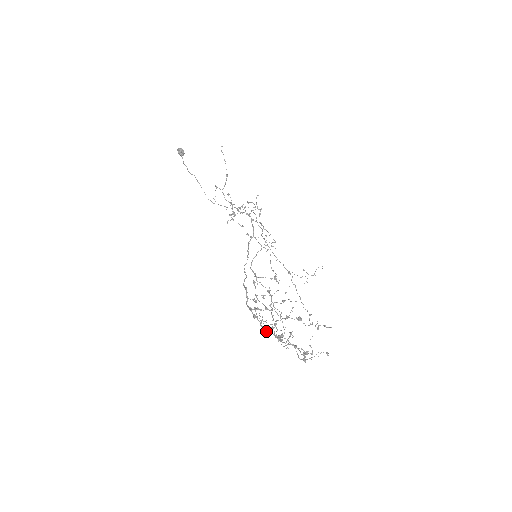
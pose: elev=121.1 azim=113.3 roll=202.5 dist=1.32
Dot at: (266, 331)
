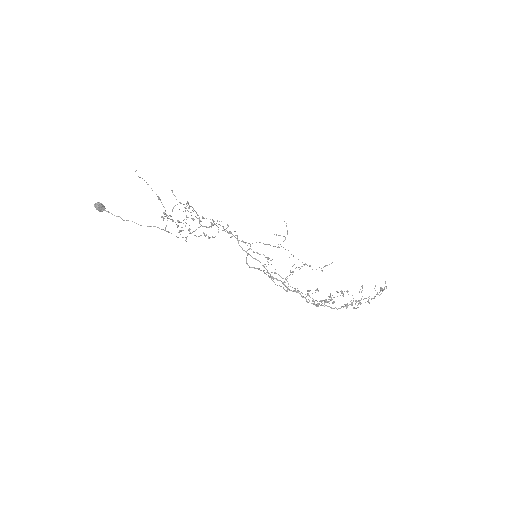
Dot at: occluded
